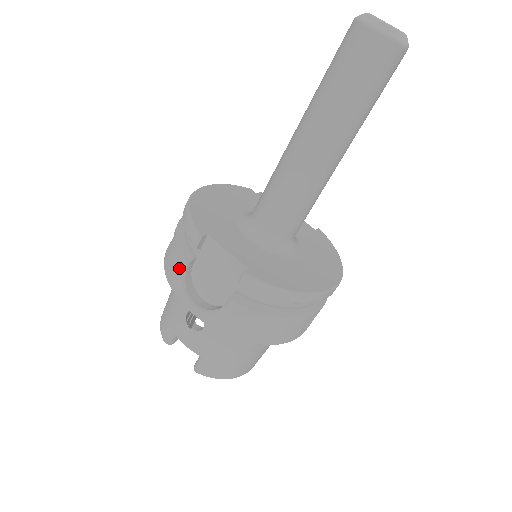
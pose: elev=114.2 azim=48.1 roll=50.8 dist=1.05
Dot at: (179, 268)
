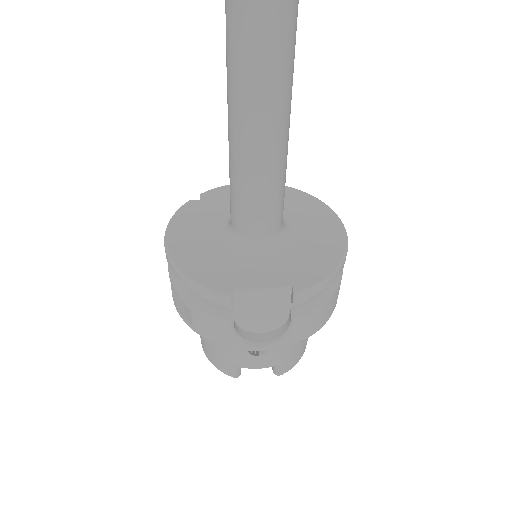
Dot at: (225, 330)
